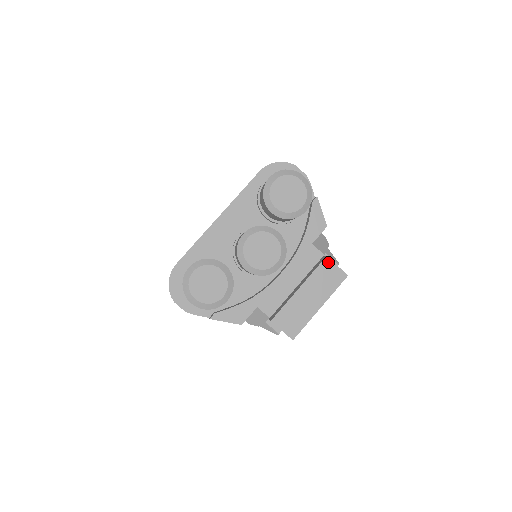
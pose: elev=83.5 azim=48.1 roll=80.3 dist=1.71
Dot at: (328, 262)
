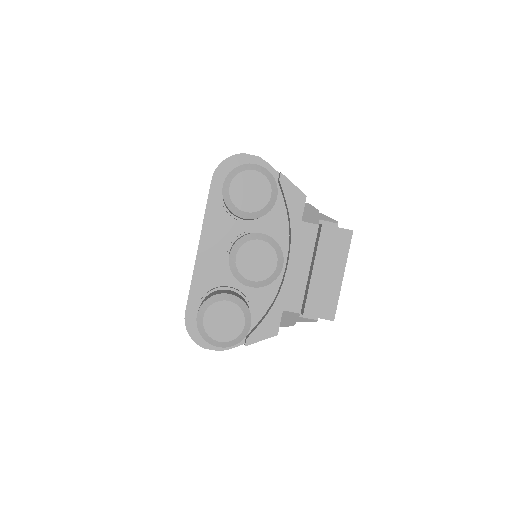
Dot at: (327, 229)
